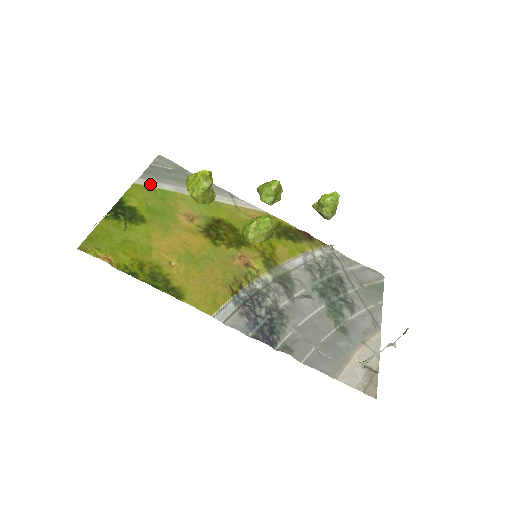
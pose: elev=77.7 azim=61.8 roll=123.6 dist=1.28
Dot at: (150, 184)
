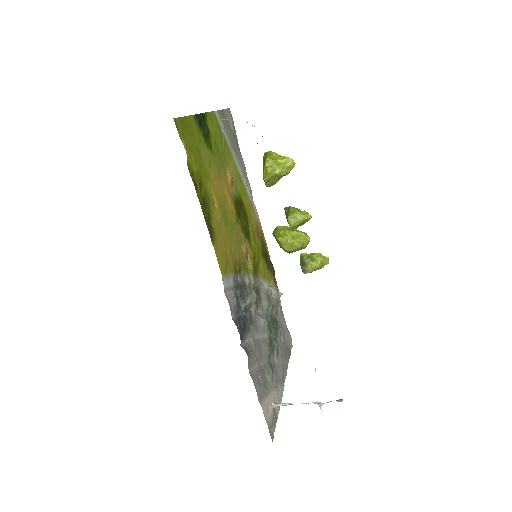
Dot at: (221, 124)
